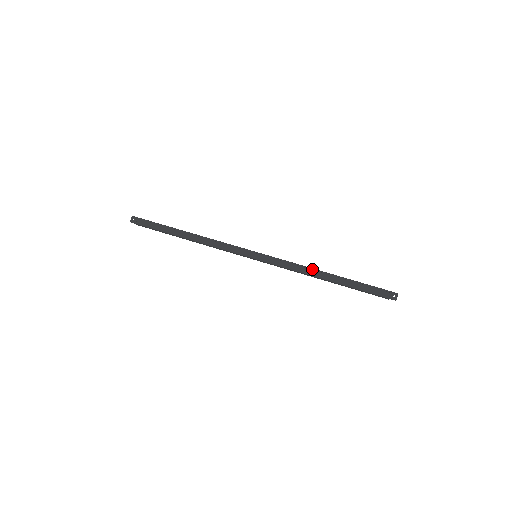
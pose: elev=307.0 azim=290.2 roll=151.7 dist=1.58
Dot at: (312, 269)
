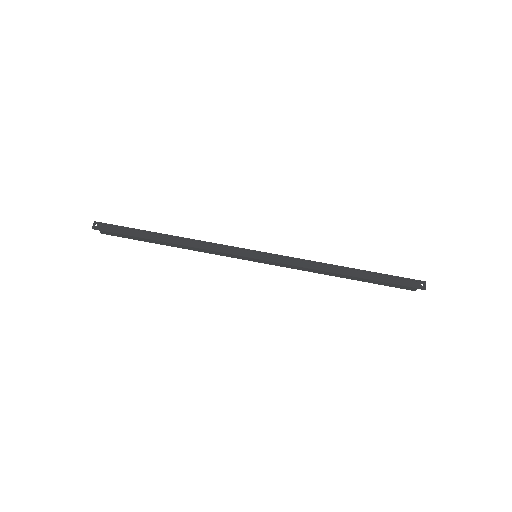
Dot at: (325, 264)
